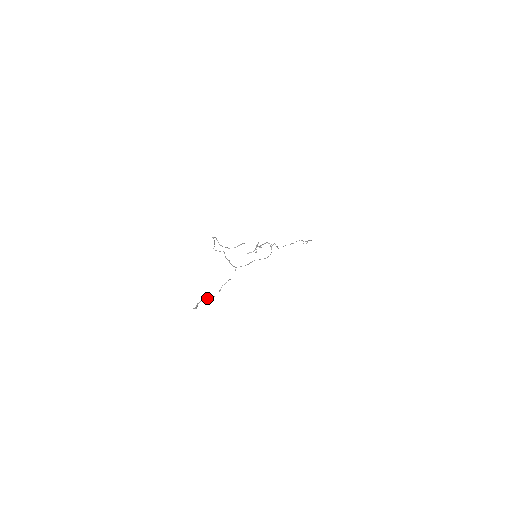
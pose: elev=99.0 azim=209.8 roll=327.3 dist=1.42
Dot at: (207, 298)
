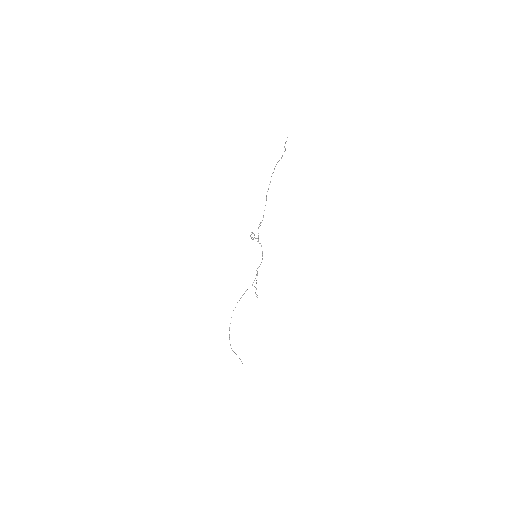
Dot at: (256, 296)
